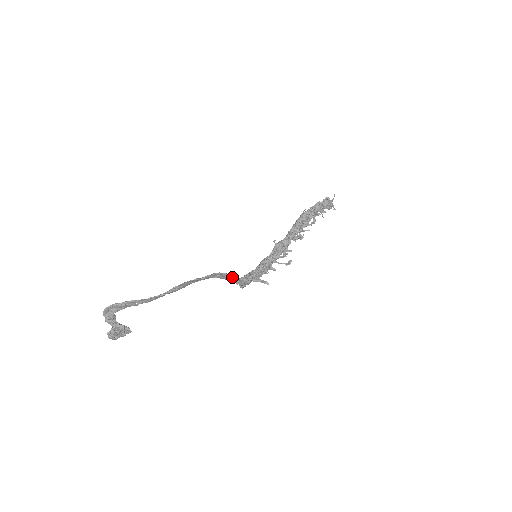
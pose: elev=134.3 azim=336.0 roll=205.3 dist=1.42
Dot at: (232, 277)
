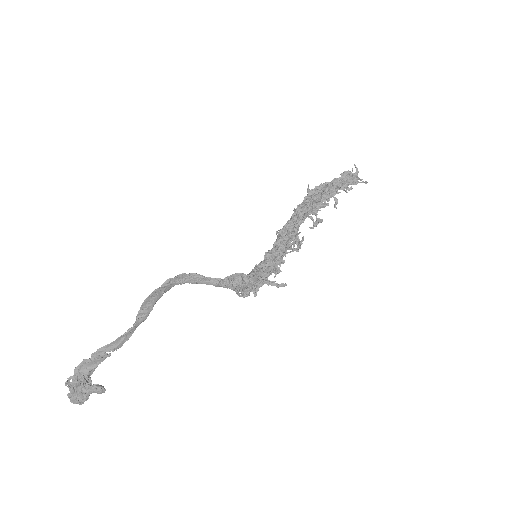
Dot at: (208, 277)
